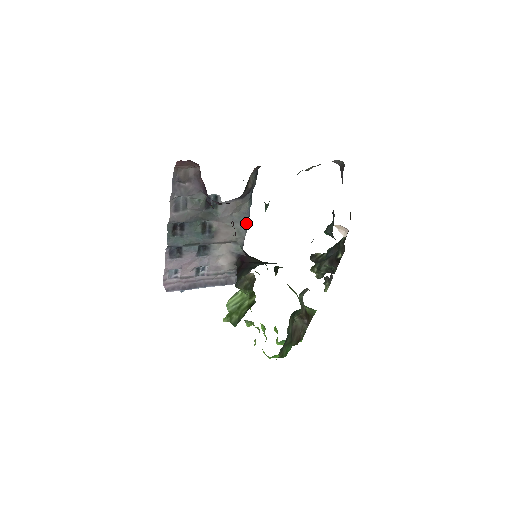
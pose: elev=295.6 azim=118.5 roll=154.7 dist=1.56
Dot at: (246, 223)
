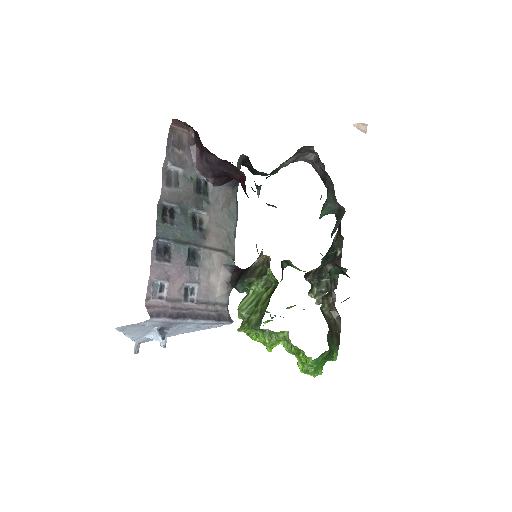
Dot at: (235, 229)
